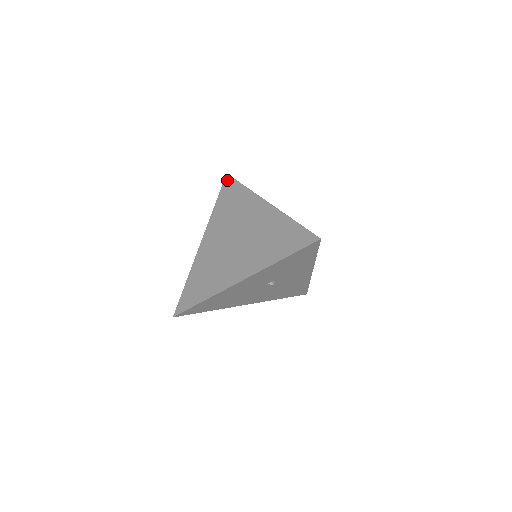
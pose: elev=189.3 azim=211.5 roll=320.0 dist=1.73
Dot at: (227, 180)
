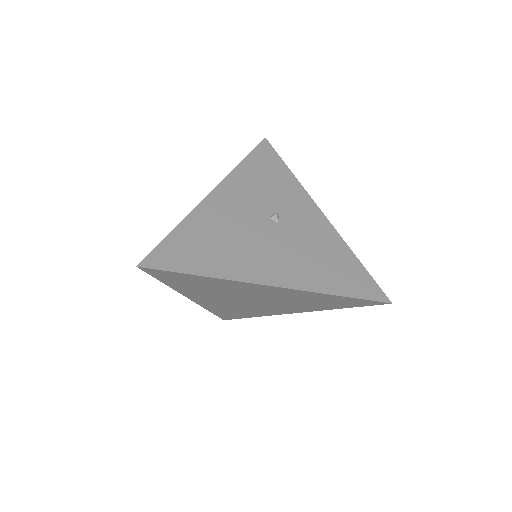
Dot at: (152, 272)
